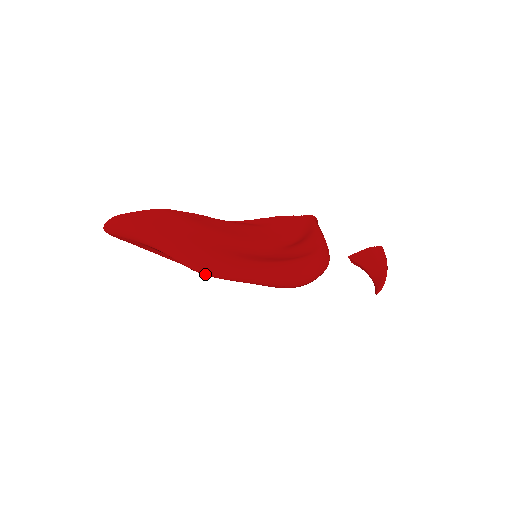
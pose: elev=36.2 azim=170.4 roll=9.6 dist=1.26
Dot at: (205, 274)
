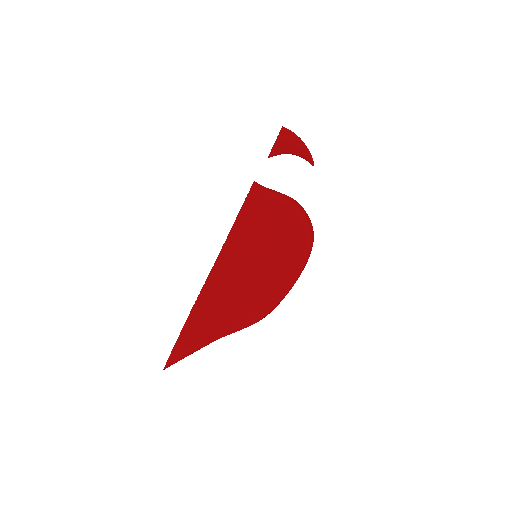
Dot at: occluded
